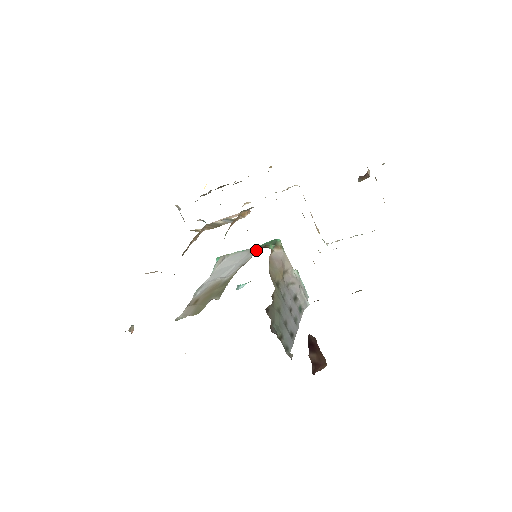
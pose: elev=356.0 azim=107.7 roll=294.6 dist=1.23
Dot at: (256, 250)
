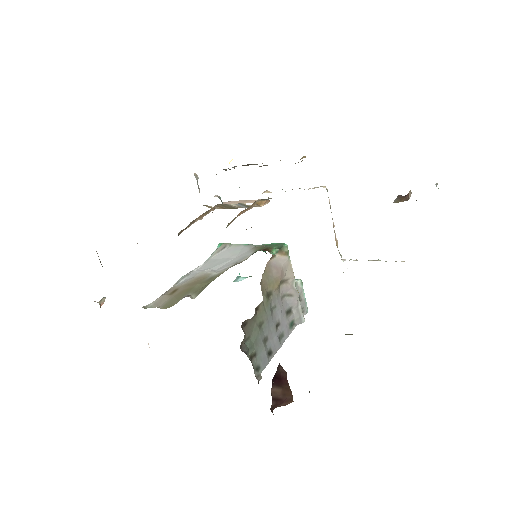
Dot at: (257, 250)
